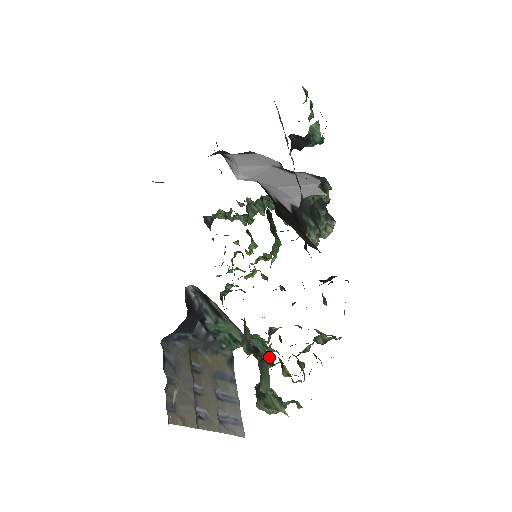
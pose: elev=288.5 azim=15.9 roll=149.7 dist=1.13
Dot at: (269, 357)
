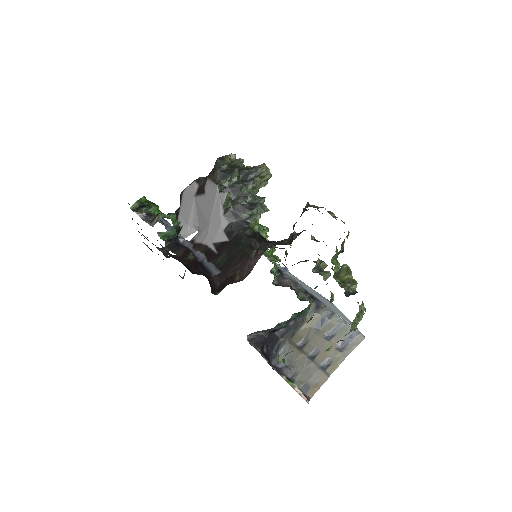
Dot at: occluded
